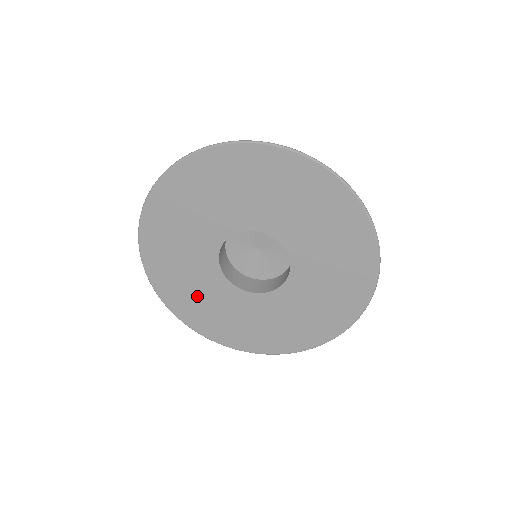
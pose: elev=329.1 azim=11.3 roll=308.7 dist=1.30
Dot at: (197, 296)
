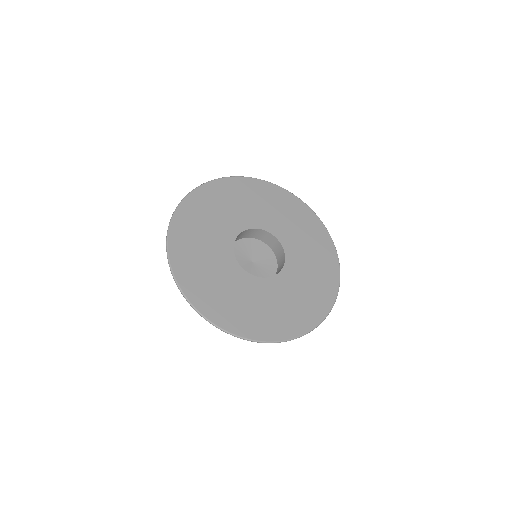
Dot at: (221, 290)
